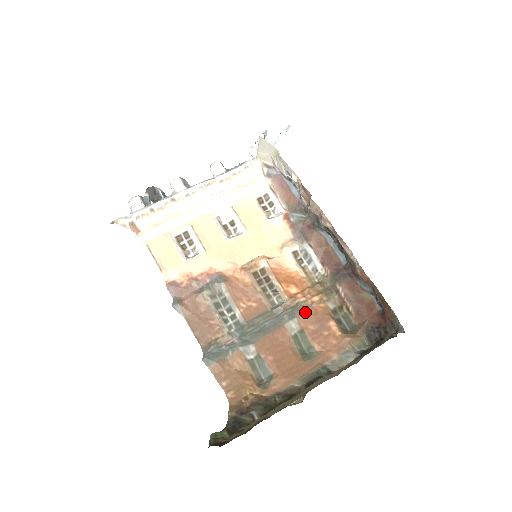
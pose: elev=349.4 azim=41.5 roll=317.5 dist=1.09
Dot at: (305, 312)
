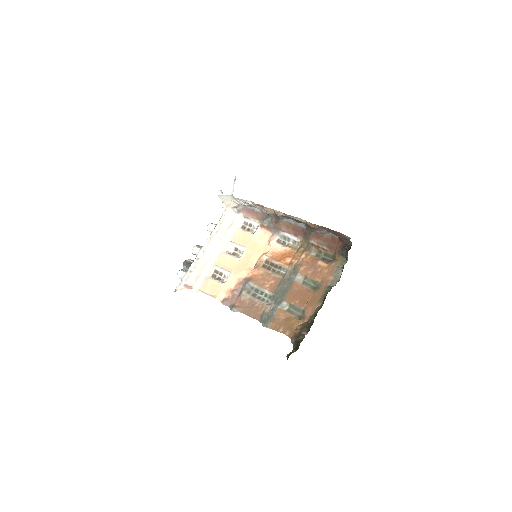
Dot at: (301, 267)
